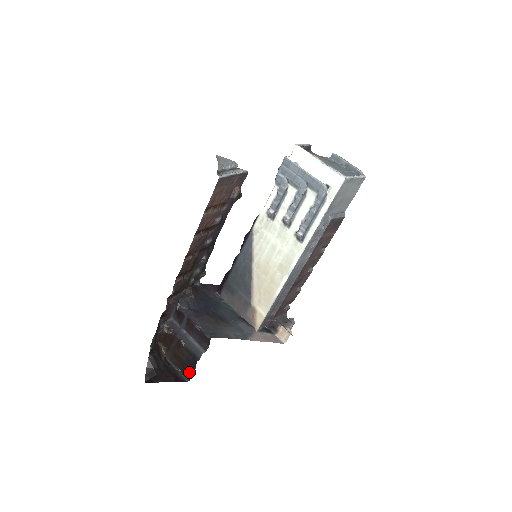
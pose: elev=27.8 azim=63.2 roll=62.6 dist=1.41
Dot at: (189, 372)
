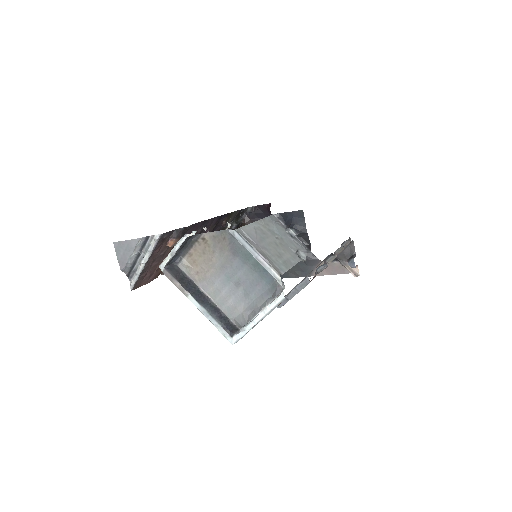
Dot at: occluded
